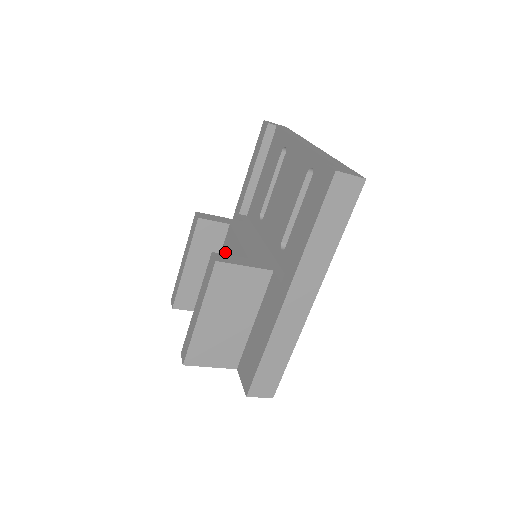
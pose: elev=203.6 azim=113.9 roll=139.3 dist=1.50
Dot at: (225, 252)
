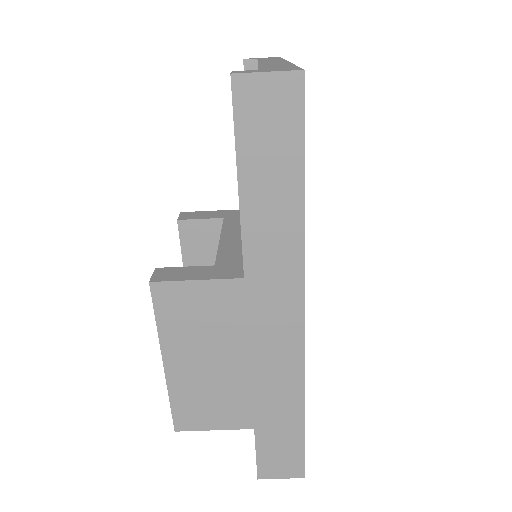
Dot at: occluded
